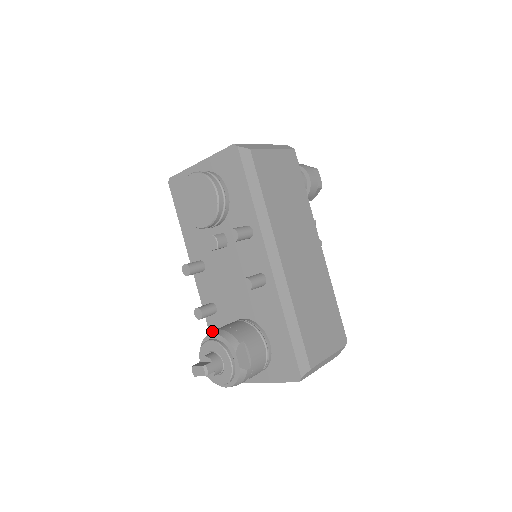
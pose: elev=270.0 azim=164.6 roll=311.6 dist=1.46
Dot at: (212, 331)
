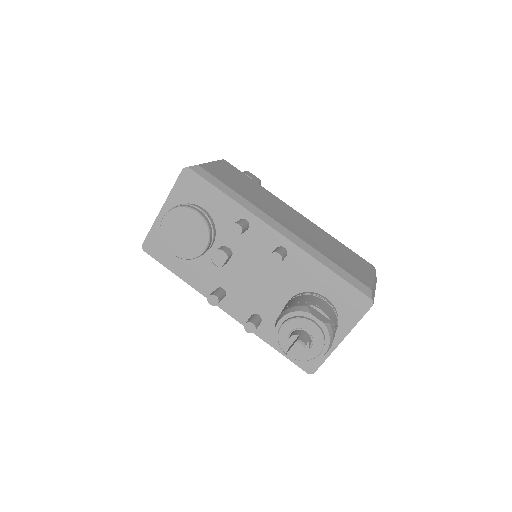
Dot at: (276, 321)
